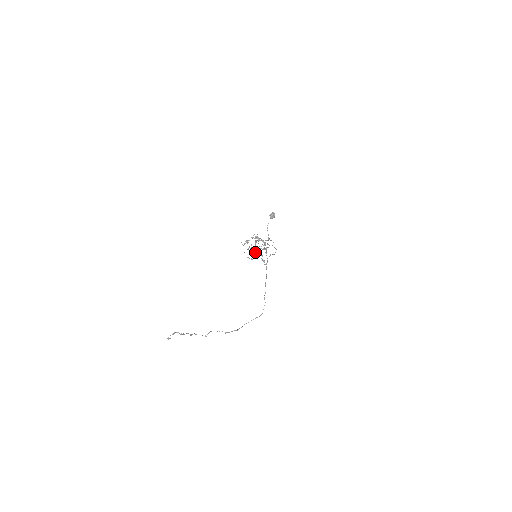
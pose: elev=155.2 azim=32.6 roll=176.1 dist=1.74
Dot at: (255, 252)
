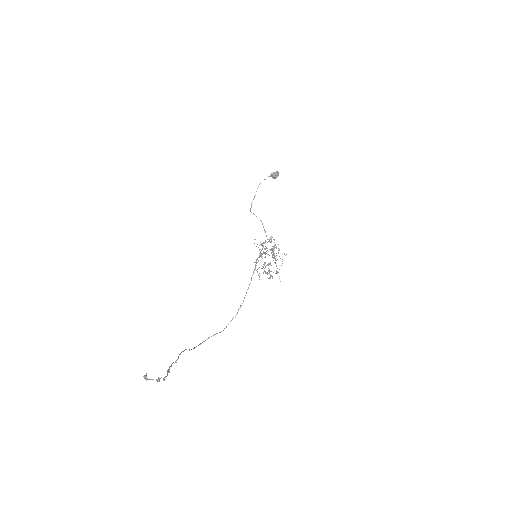
Dot at: (271, 276)
